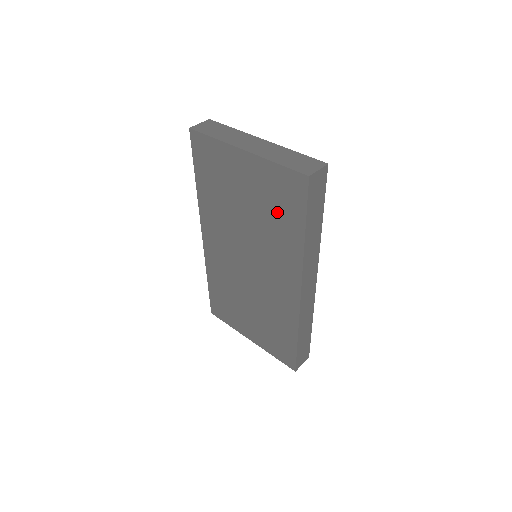
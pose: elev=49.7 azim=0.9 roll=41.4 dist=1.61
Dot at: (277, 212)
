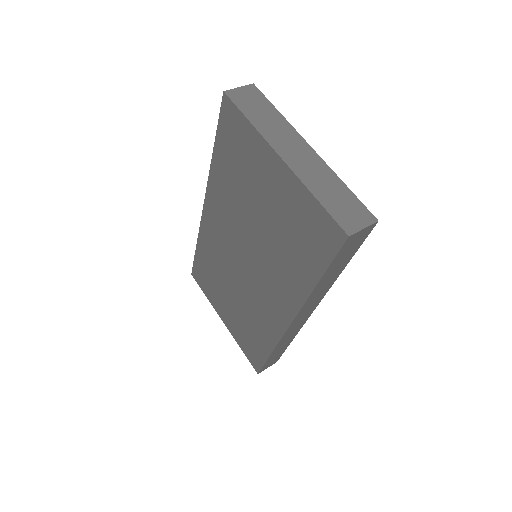
Dot at: (295, 242)
